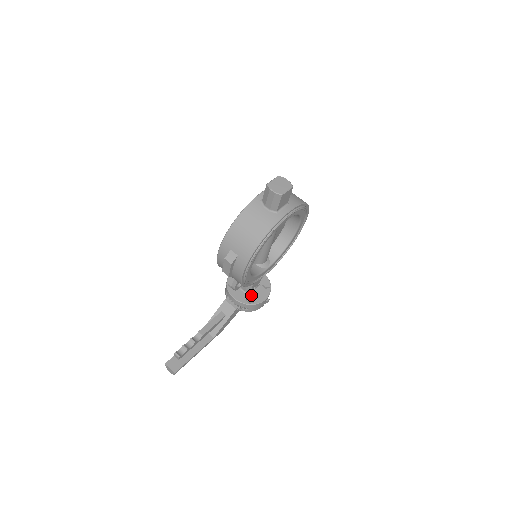
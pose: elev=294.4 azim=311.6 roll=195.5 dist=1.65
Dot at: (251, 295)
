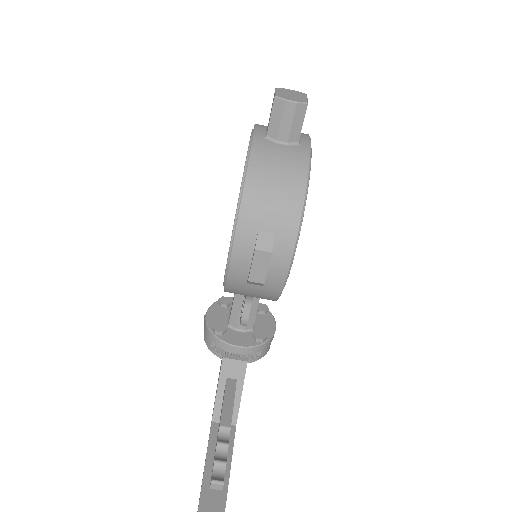
Dot at: (257, 330)
